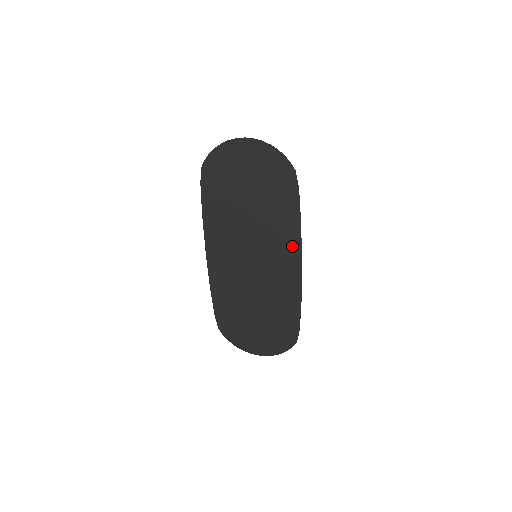
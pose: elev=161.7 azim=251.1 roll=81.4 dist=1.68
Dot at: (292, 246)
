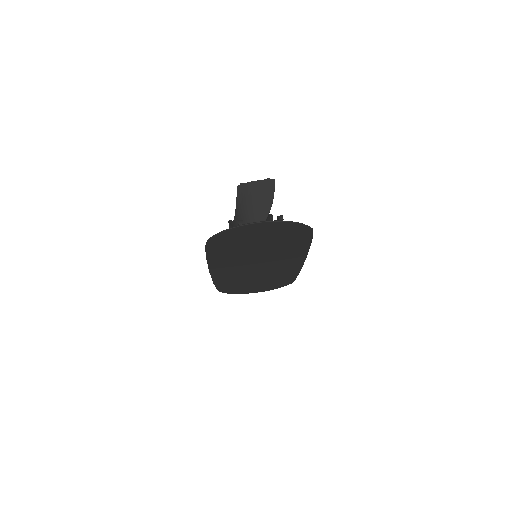
Dot at: (298, 256)
